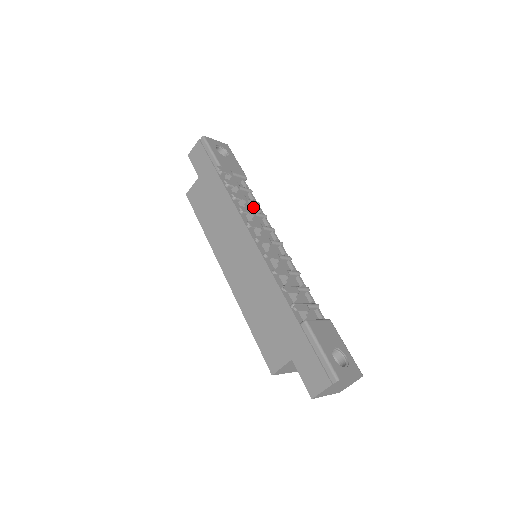
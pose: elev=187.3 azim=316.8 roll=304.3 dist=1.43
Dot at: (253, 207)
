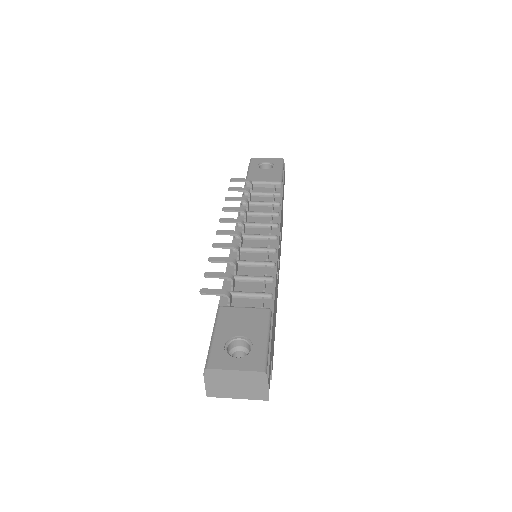
Dot at: (268, 208)
